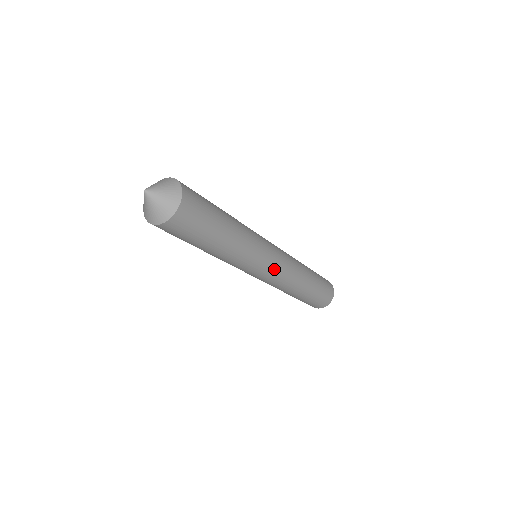
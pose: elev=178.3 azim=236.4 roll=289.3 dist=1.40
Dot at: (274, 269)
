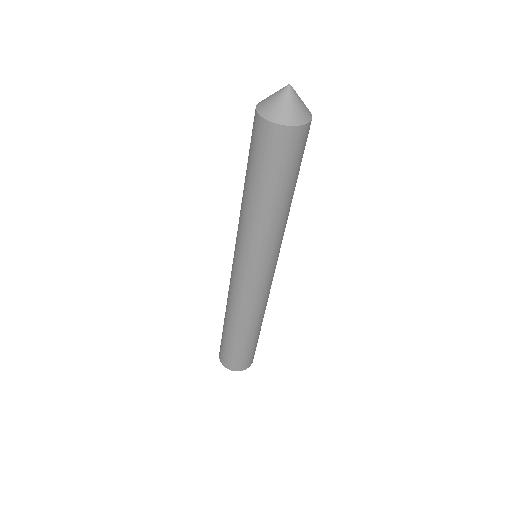
Dot at: occluded
